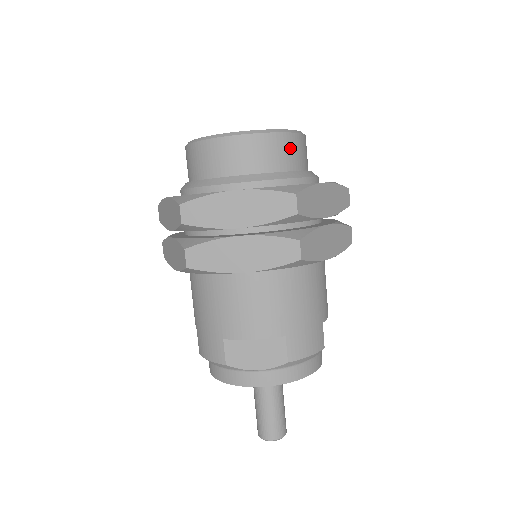
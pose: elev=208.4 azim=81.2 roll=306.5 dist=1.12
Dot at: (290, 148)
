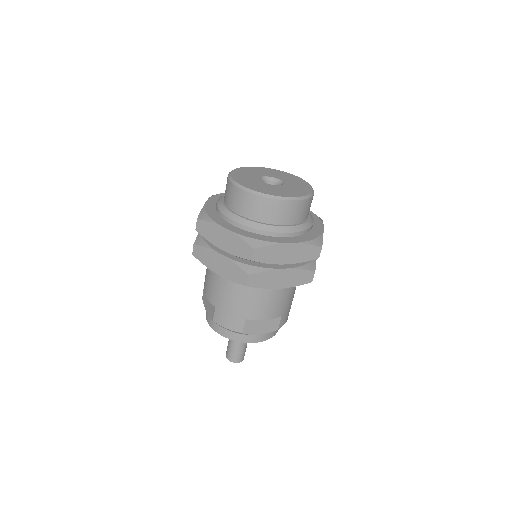
Dot at: occluded
